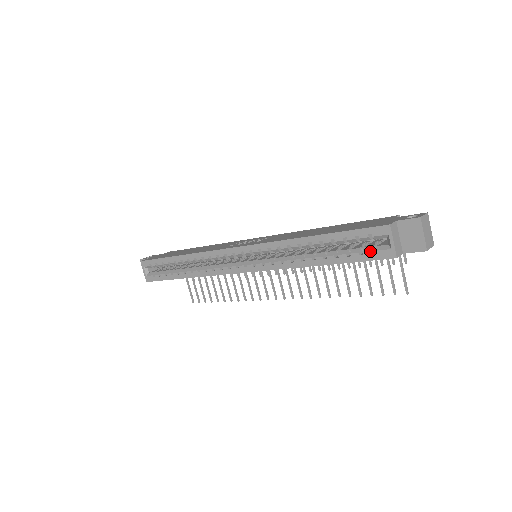
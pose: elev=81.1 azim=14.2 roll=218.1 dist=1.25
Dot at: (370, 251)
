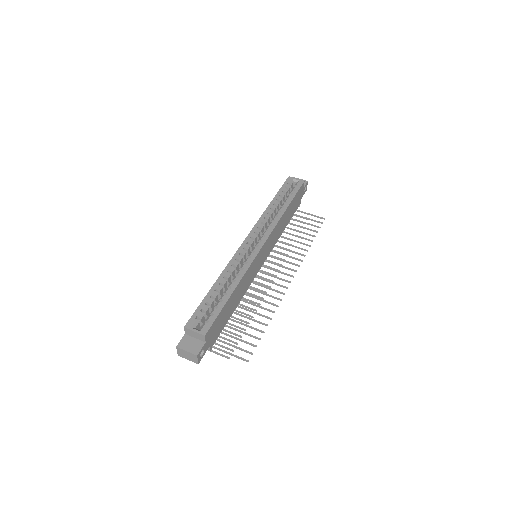
Dot at: (295, 186)
